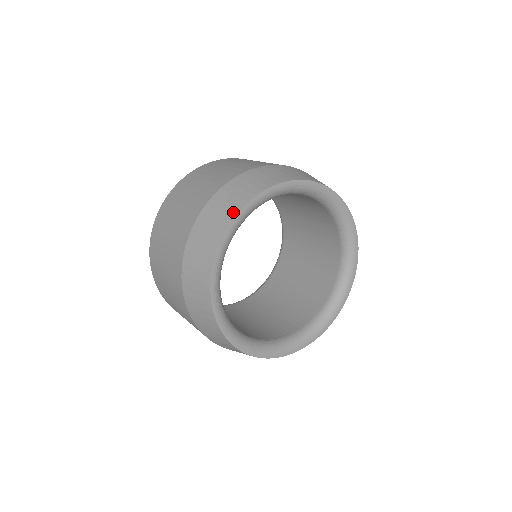
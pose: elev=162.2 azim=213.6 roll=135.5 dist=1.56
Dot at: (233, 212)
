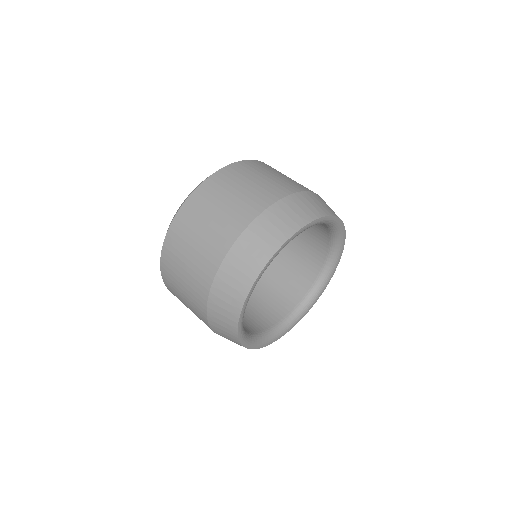
Dot at: (235, 312)
